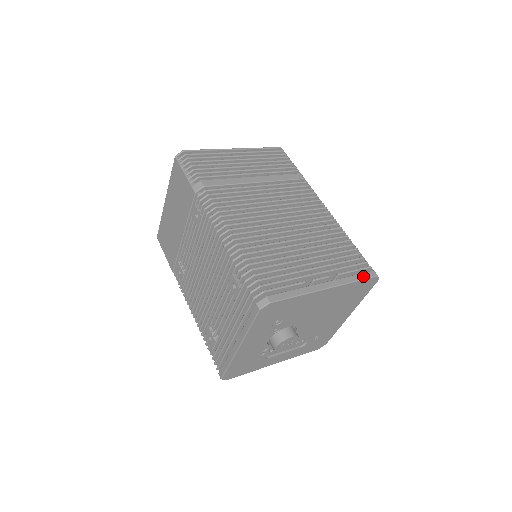
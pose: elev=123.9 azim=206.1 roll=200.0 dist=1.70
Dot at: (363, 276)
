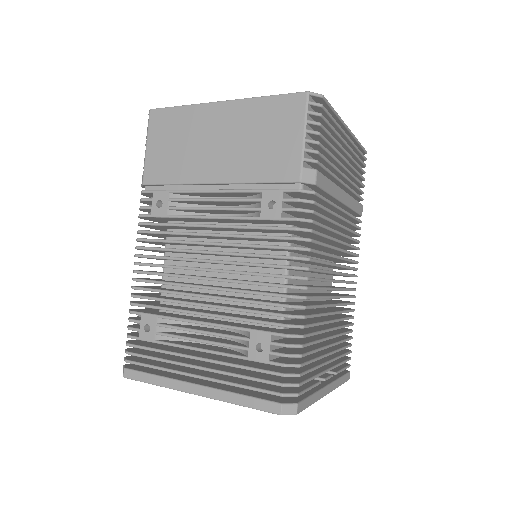
Dot at: (345, 379)
